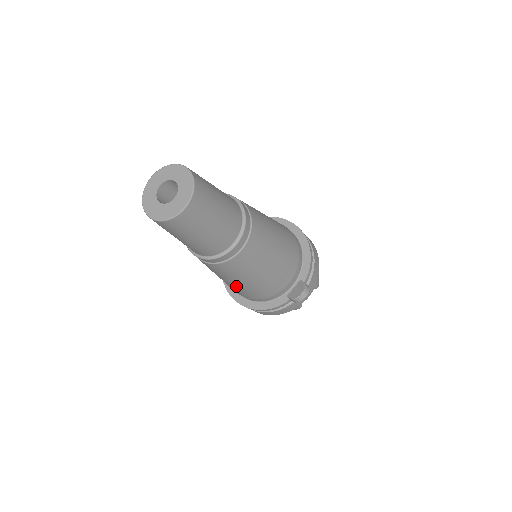
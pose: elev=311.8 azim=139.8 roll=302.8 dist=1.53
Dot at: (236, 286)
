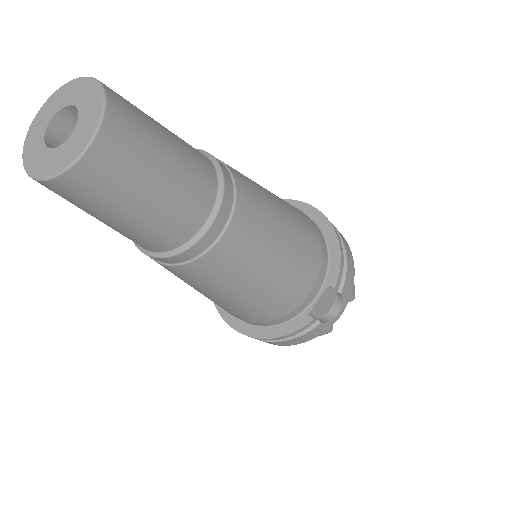
Dot at: (226, 303)
